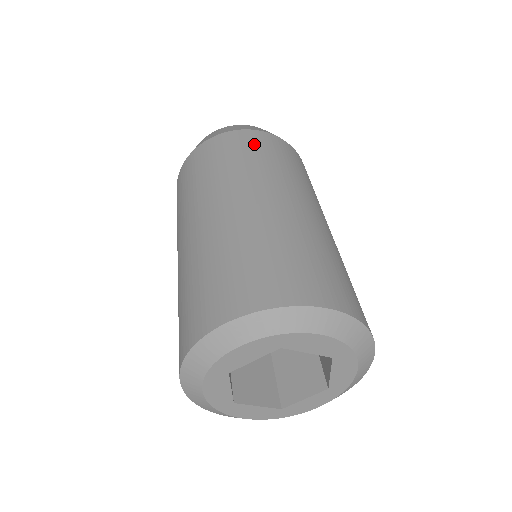
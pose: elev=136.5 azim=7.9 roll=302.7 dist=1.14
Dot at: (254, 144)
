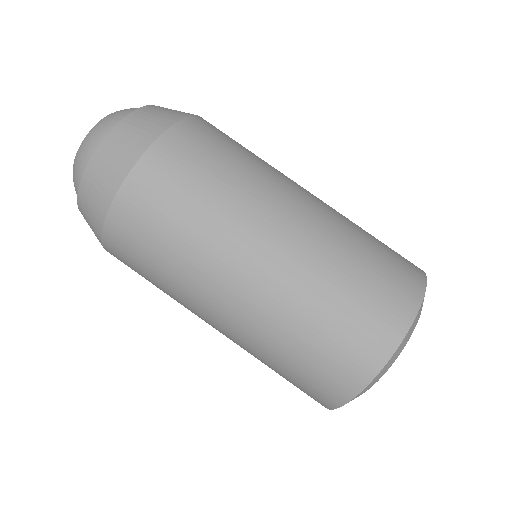
Dot at: (152, 211)
